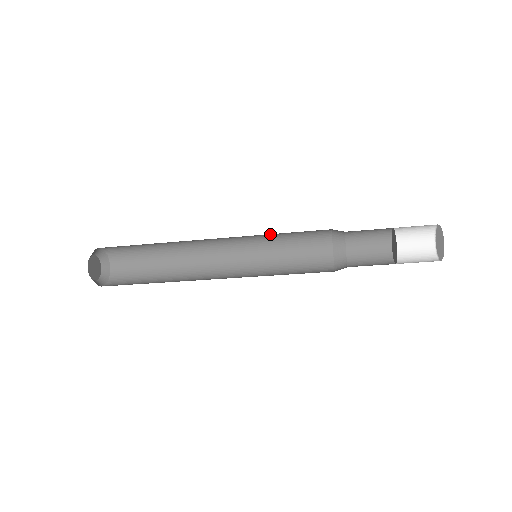
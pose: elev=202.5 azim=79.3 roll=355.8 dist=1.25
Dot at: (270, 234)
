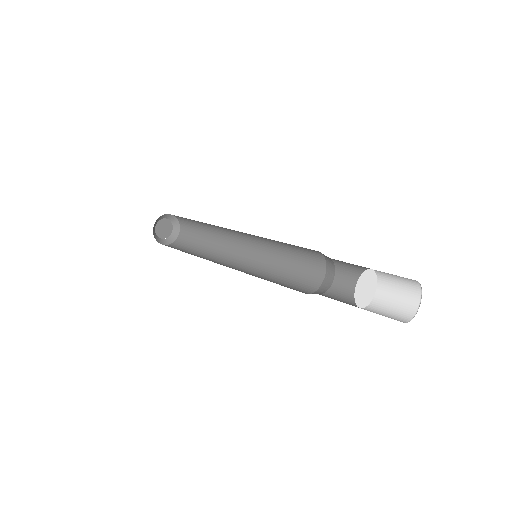
Dot at: occluded
